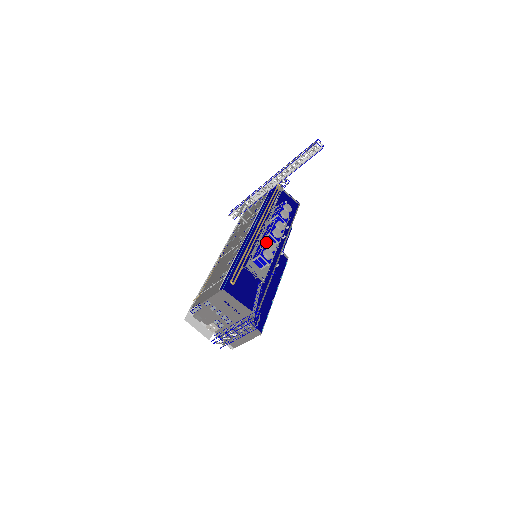
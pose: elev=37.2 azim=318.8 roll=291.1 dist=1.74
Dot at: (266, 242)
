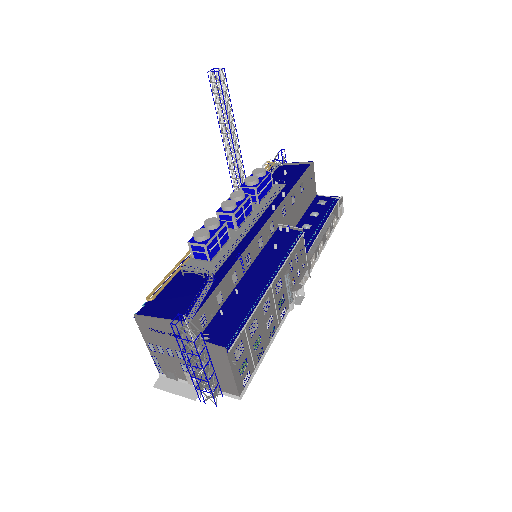
Dot at: occluded
